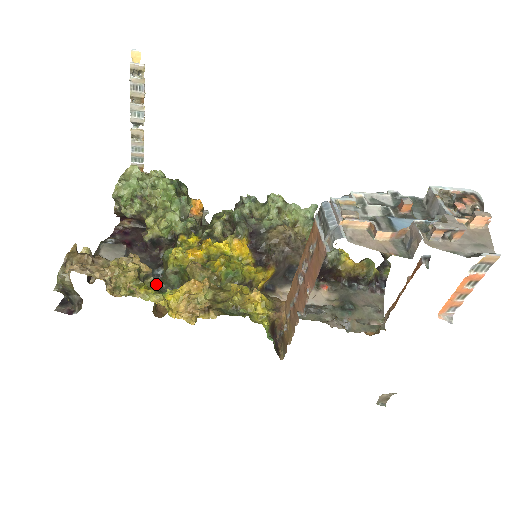
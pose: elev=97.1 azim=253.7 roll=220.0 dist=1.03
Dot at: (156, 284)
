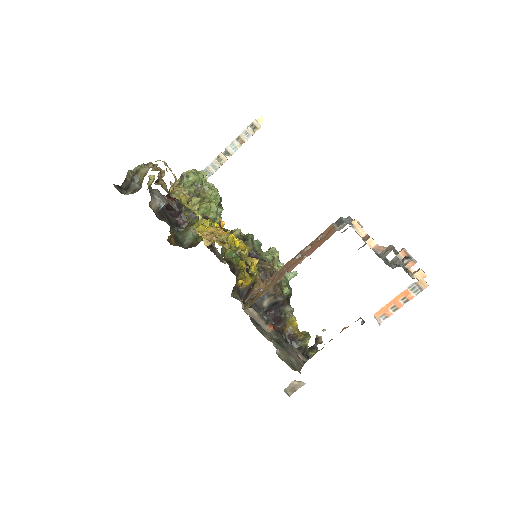
Dot at: occluded
